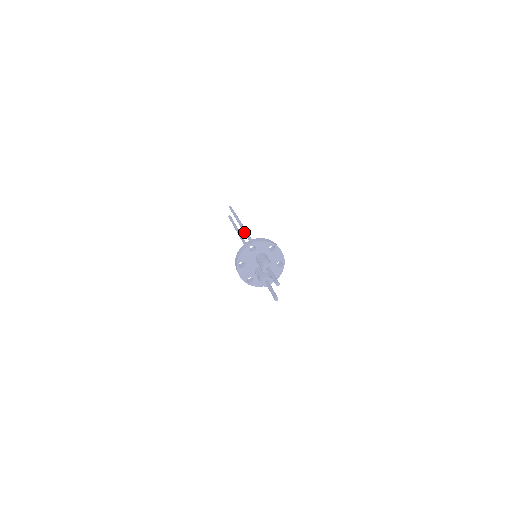
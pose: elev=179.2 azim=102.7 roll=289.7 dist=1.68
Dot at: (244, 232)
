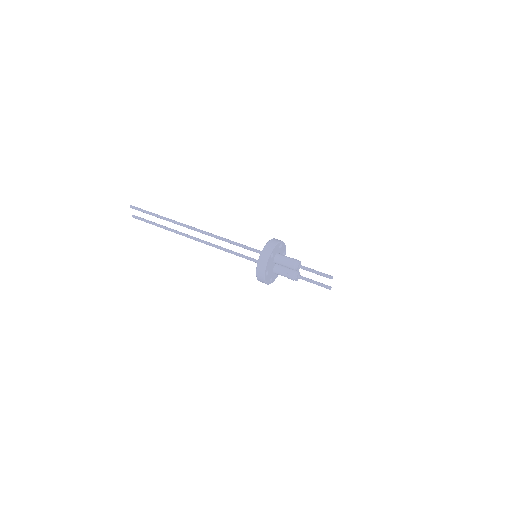
Dot at: (209, 235)
